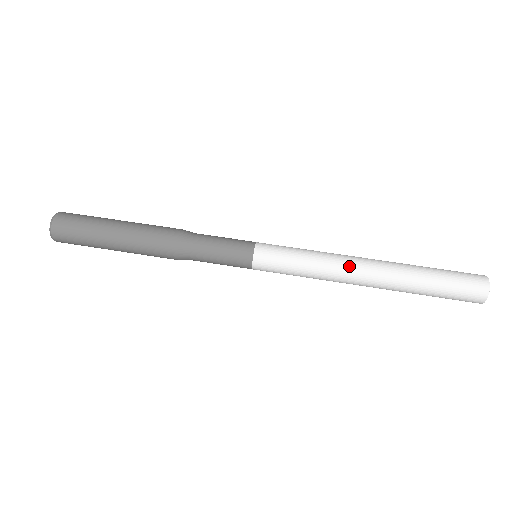
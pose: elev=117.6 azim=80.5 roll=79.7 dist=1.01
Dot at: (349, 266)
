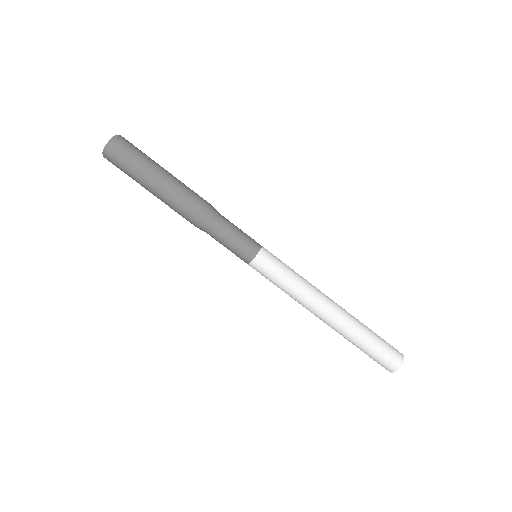
Dot at: (319, 301)
